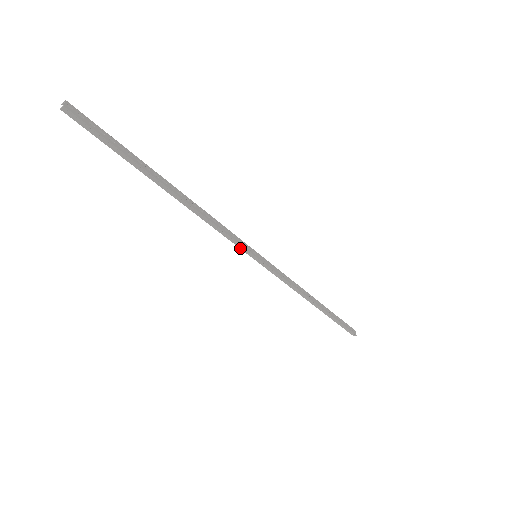
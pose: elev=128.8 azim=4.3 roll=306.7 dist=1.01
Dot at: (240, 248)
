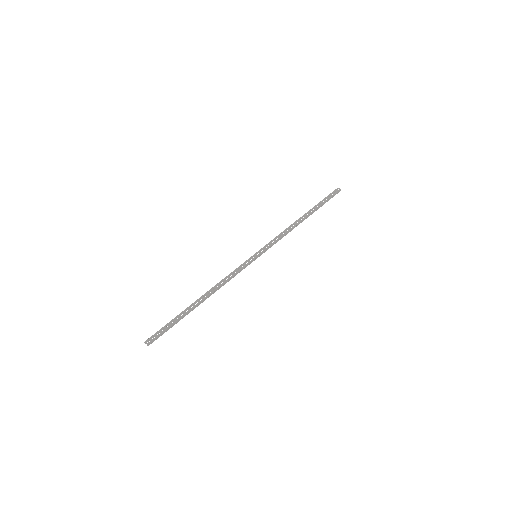
Dot at: occluded
